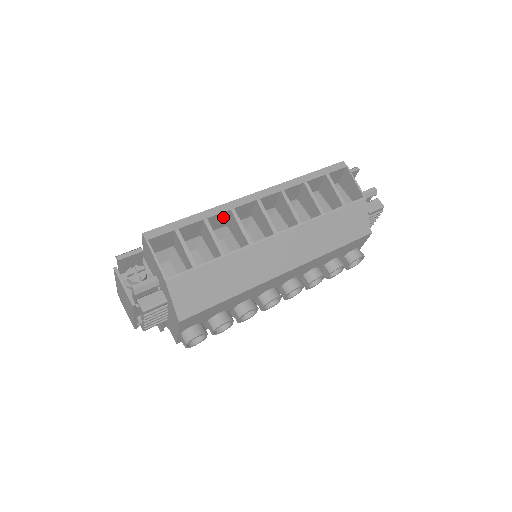
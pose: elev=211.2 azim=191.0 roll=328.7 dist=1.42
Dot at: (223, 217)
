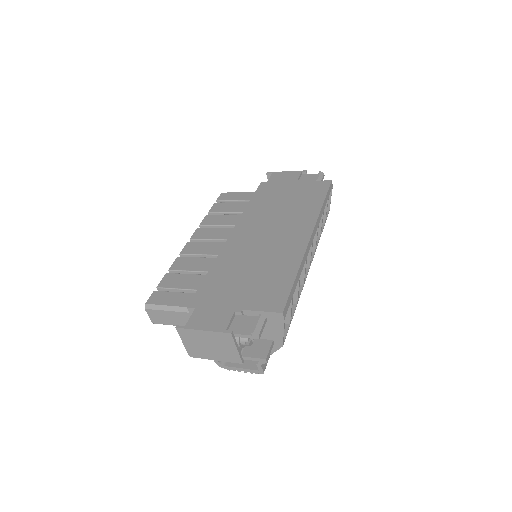
Dot at: occluded
